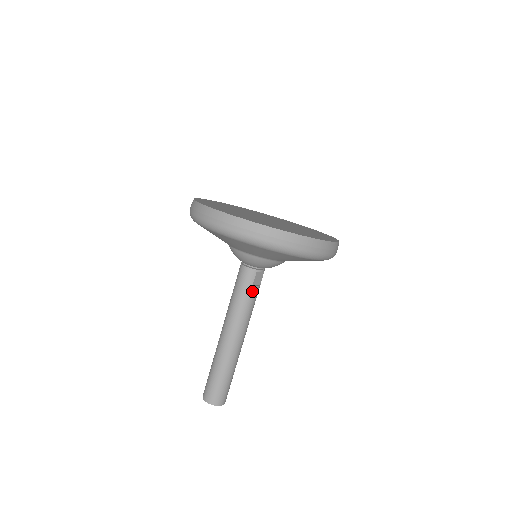
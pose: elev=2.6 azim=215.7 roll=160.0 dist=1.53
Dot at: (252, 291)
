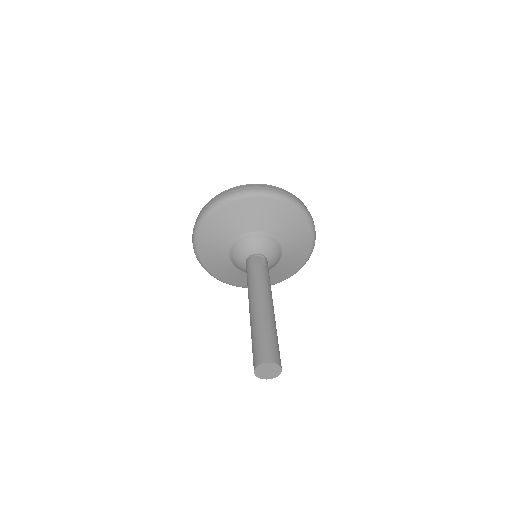
Dot at: (256, 267)
